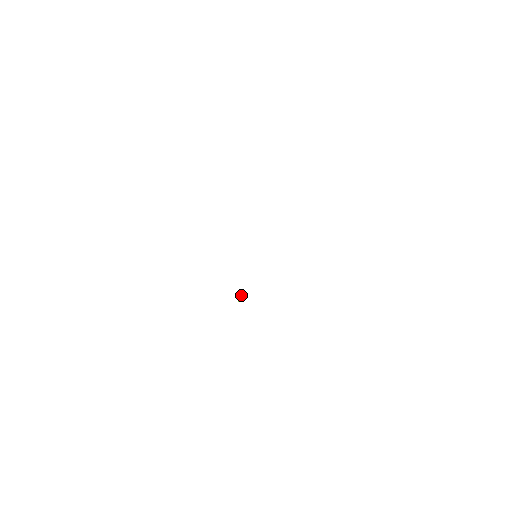
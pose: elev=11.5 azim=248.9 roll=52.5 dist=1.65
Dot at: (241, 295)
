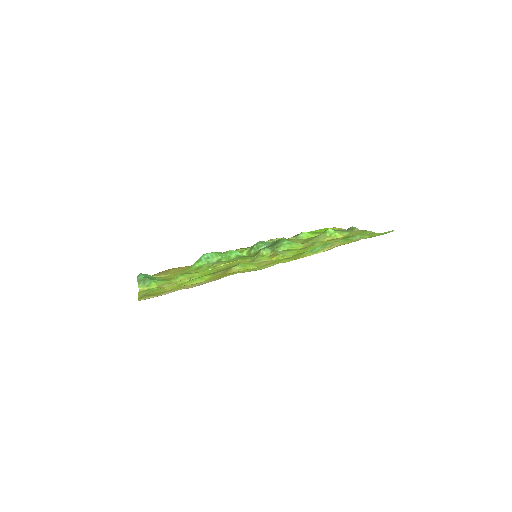
Dot at: (241, 249)
